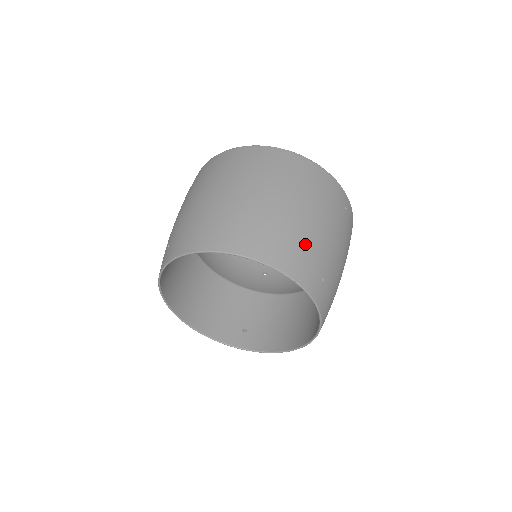
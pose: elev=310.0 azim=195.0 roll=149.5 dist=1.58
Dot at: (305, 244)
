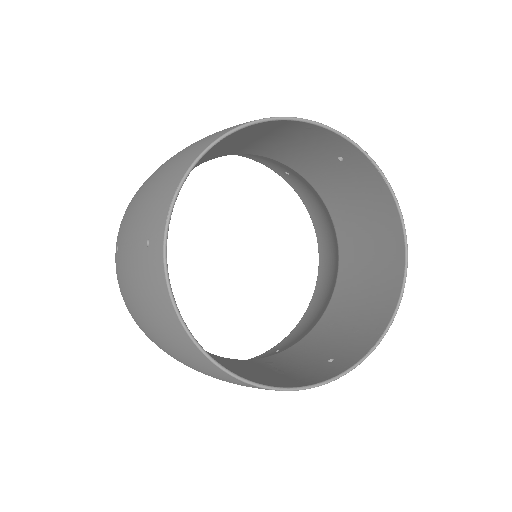
Dot at: occluded
